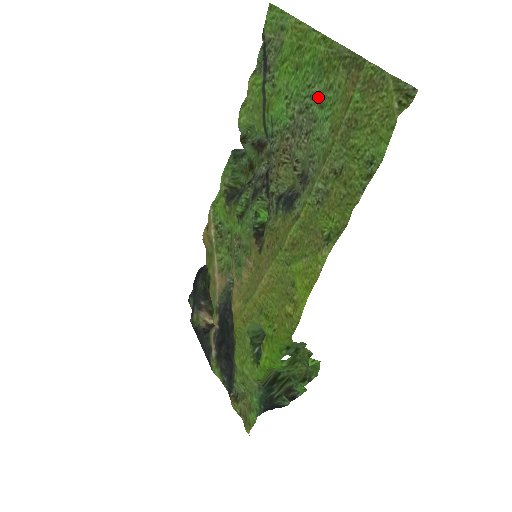
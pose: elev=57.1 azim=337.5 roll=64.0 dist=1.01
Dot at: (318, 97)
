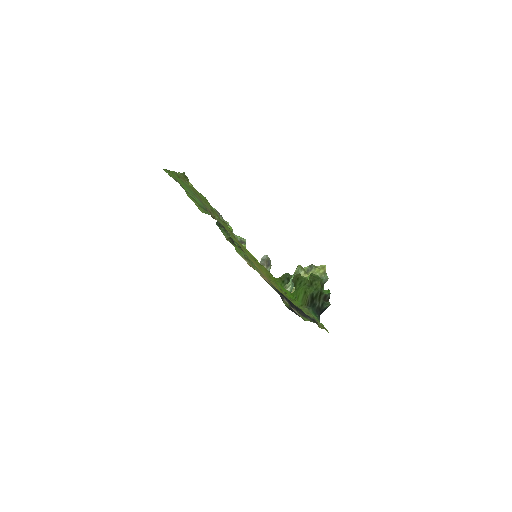
Dot at: occluded
